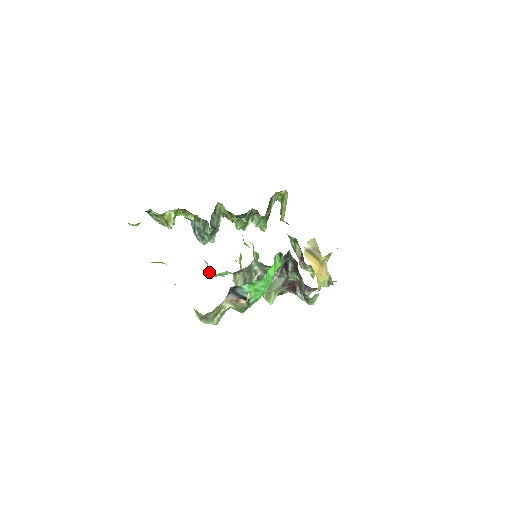
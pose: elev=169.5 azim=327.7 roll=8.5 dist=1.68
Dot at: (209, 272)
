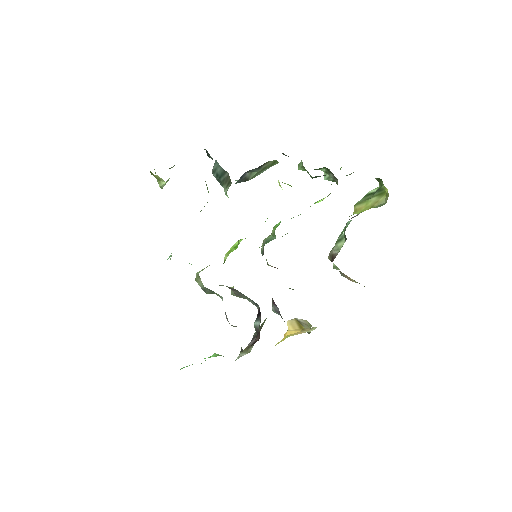
Dot at: (171, 256)
